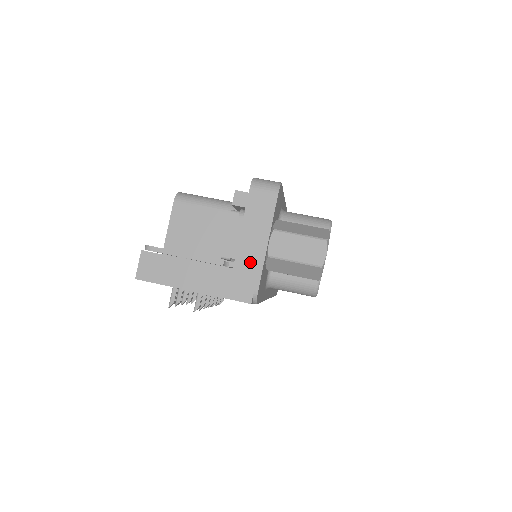
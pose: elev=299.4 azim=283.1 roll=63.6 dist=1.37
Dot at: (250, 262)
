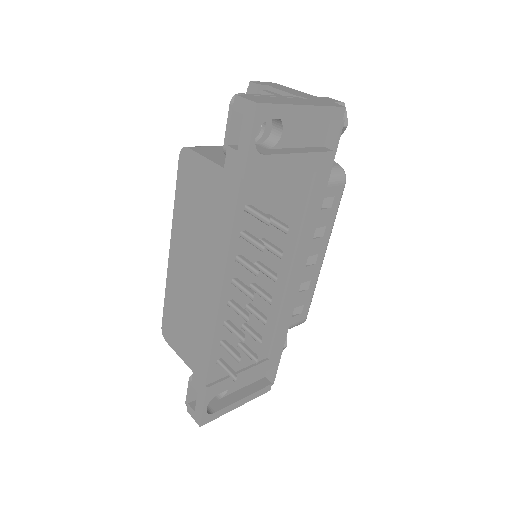
Dot at: (311, 97)
